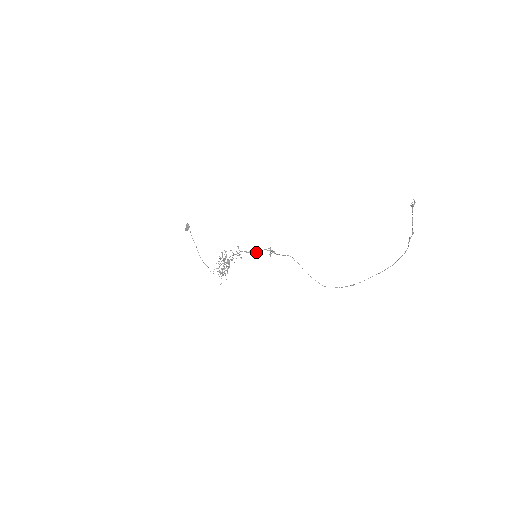
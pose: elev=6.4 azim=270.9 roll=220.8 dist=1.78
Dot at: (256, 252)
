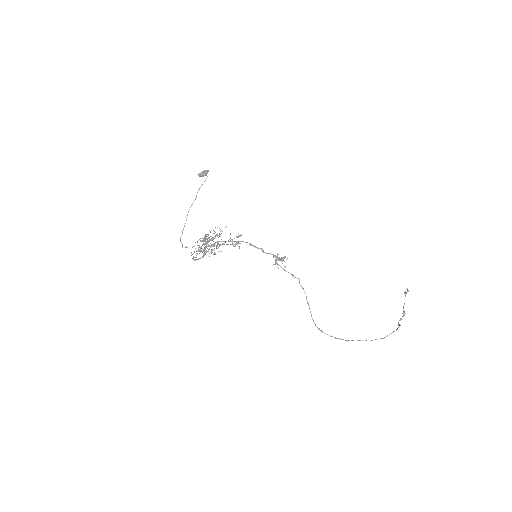
Dot at: occluded
